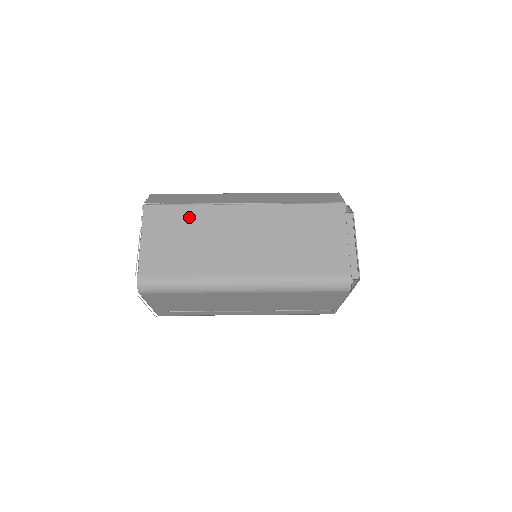
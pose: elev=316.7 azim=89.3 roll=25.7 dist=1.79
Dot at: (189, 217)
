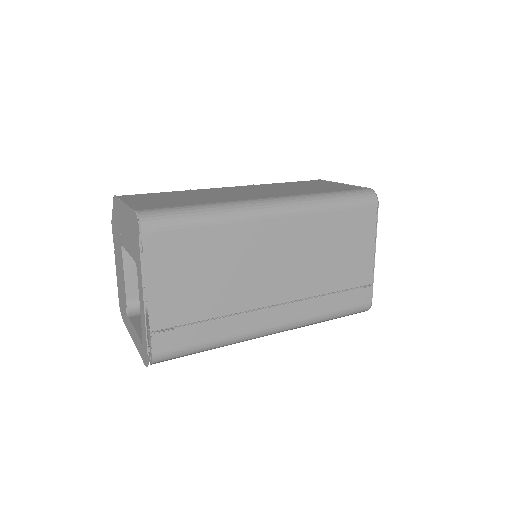
Dot at: (174, 194)
